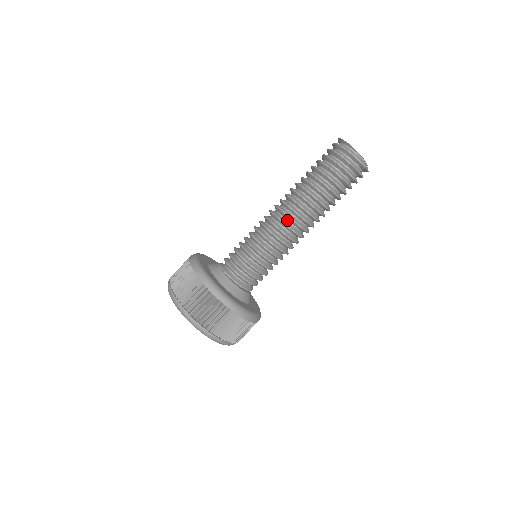
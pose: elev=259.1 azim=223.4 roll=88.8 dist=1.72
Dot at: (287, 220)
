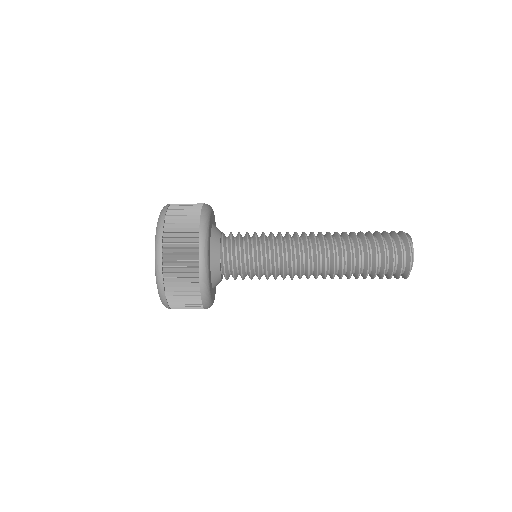
Dot at: (309, 237)
